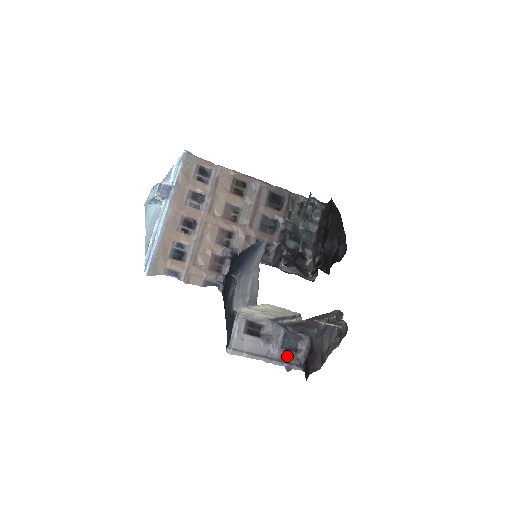
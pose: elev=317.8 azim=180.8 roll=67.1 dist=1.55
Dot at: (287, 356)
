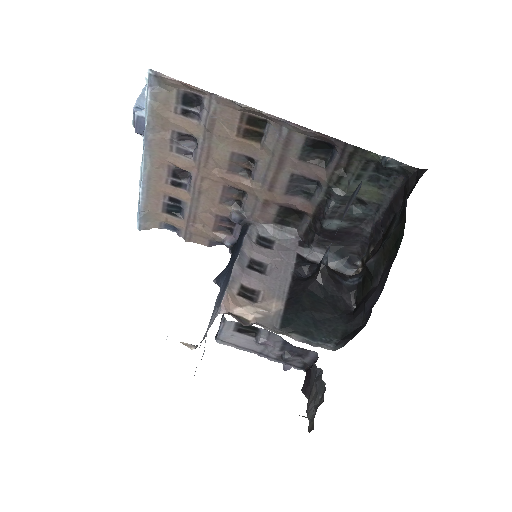
Dot at: (285, 360)
